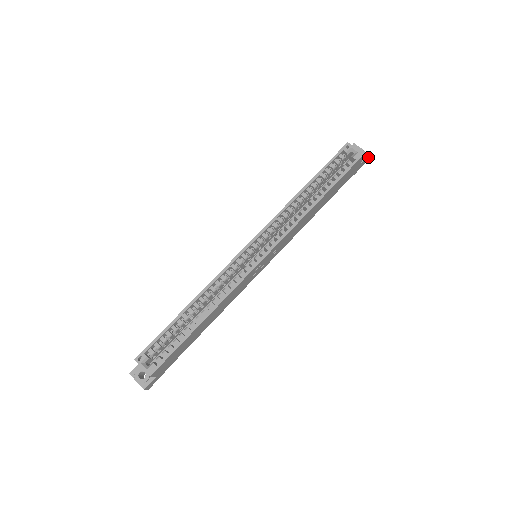
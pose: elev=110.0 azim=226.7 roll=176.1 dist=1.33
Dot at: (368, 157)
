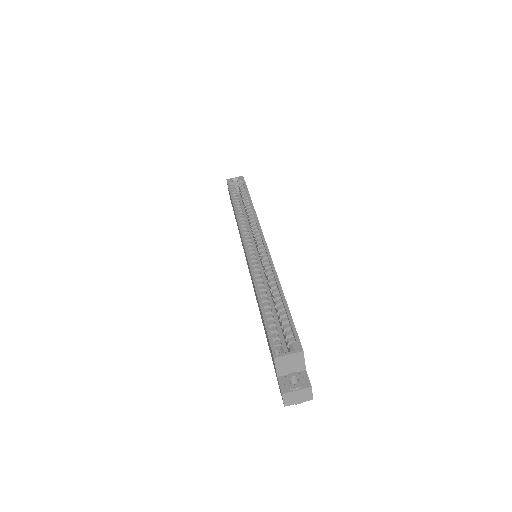
Dot at: occluded
